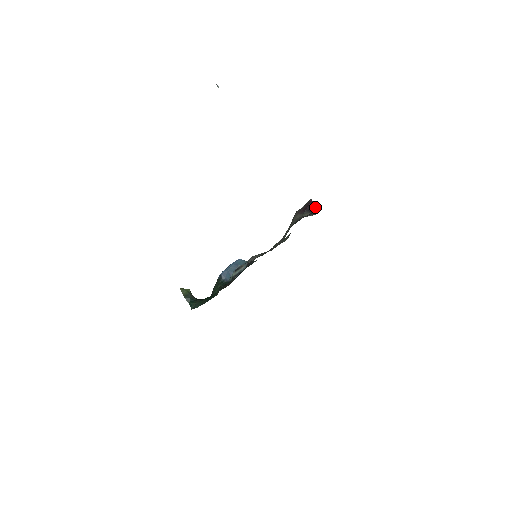
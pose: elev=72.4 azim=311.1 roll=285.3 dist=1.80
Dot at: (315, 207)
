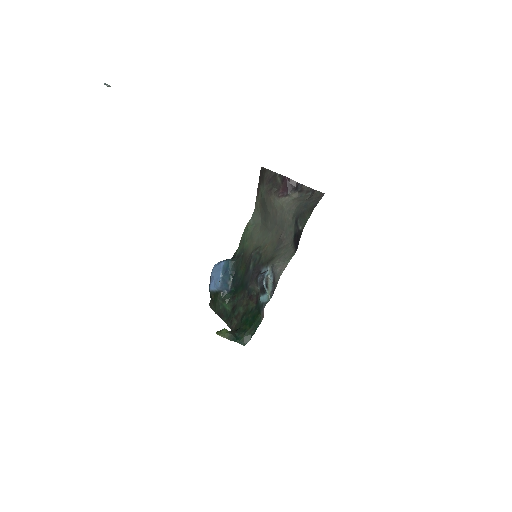
Dot at: (296, 184)
